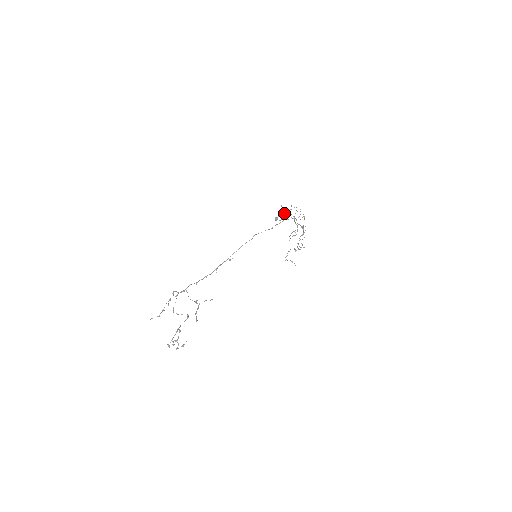
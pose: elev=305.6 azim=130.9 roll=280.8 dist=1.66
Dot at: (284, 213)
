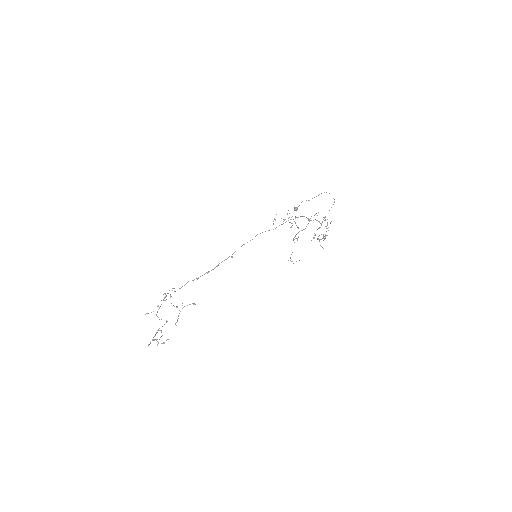
Dot at: (281, 218)
